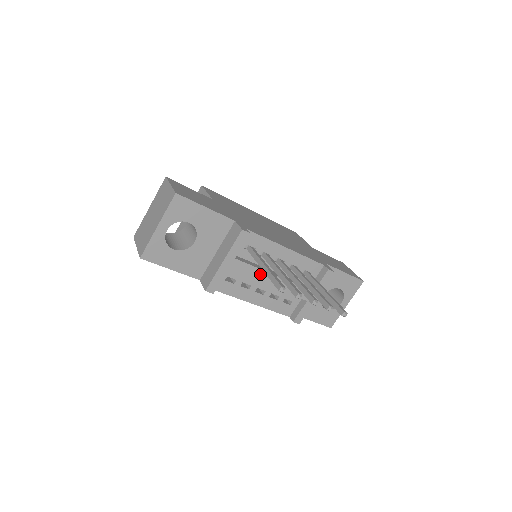
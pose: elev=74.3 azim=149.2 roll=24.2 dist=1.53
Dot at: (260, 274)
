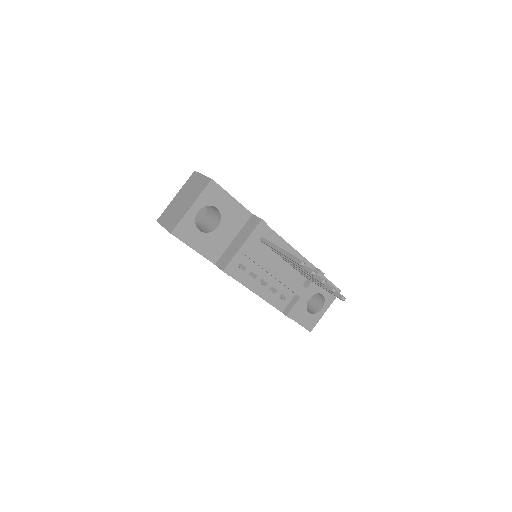
Dot at: (268, 264)
